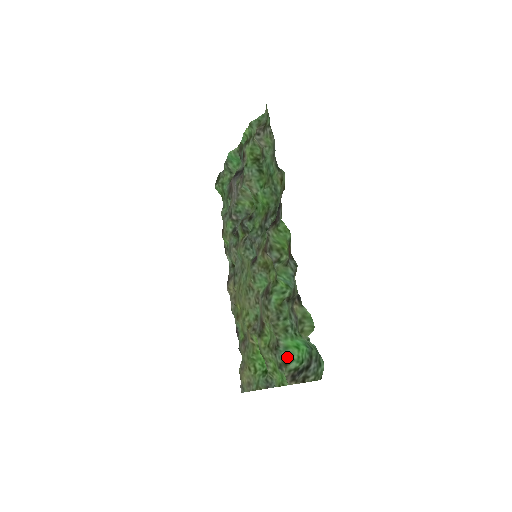
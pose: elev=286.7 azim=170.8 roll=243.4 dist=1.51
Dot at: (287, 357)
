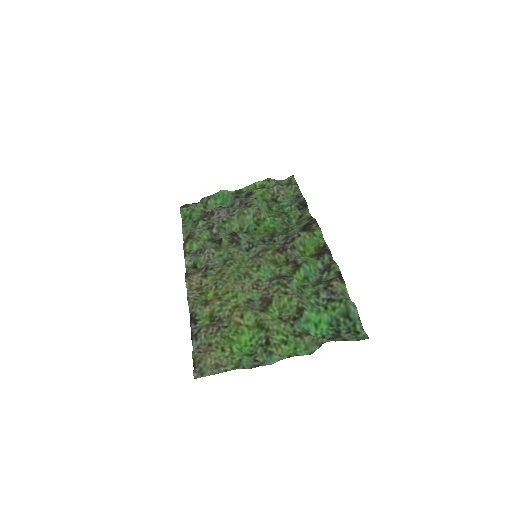
Dot at: (306, 330)
